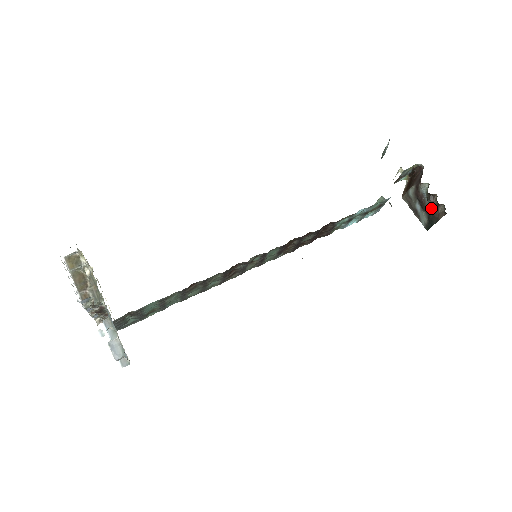
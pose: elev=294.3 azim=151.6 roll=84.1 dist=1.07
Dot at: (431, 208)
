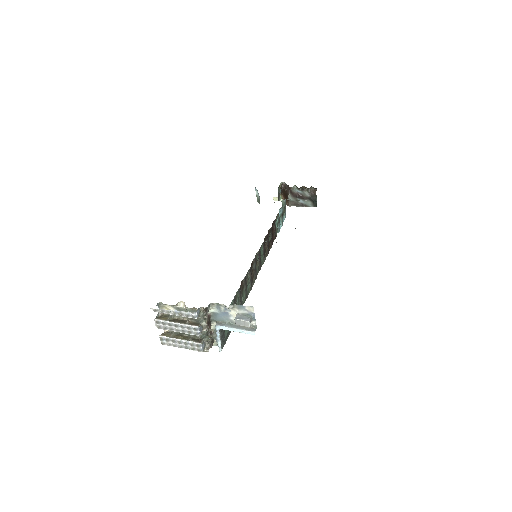
Dot at: (307, 194)
